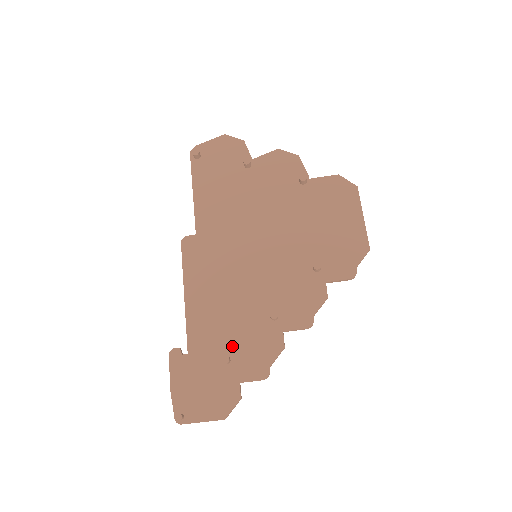
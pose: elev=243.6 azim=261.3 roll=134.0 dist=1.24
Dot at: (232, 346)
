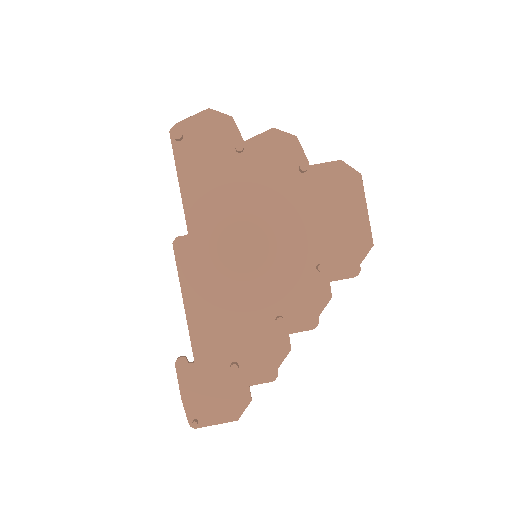
Dot at: (239, 352)
